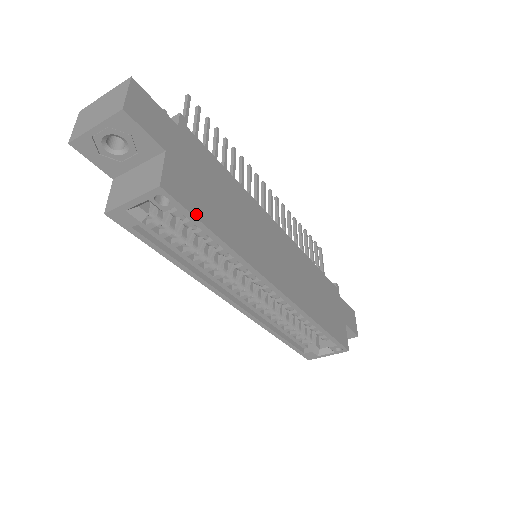
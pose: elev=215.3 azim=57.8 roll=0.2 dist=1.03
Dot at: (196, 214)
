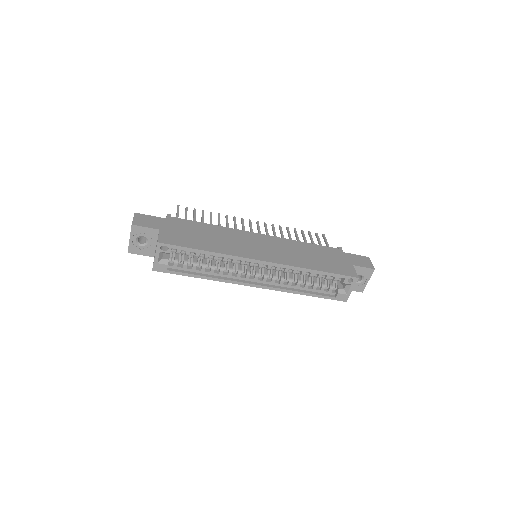
Dot at: (184, 246)
